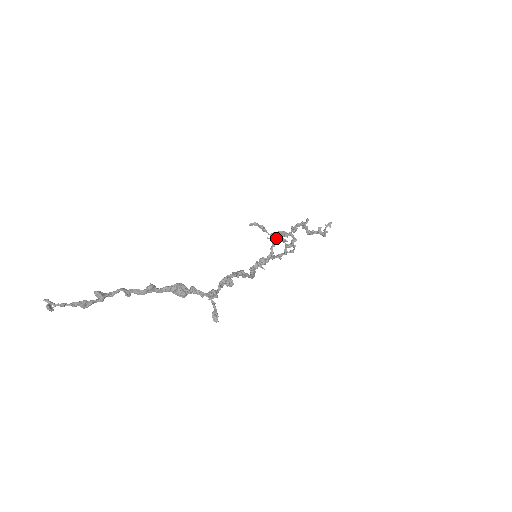
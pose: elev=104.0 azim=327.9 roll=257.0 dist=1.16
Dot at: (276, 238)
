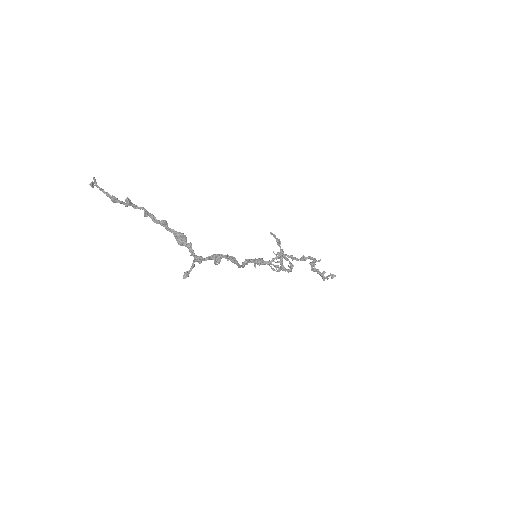
Dot at: occluded
